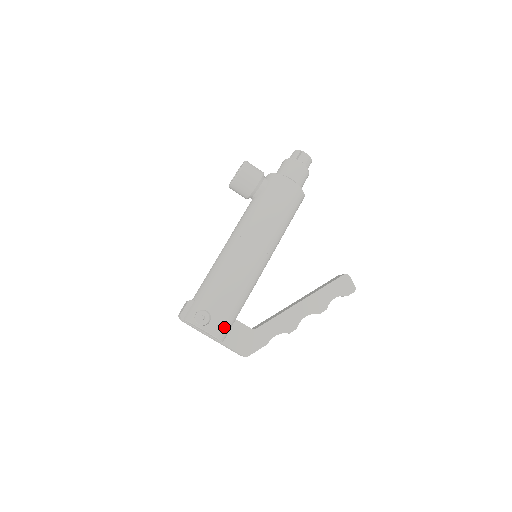
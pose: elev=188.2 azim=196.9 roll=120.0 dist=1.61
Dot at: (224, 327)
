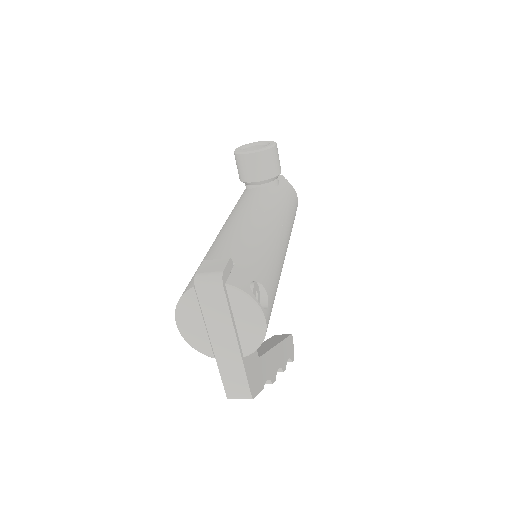
Dot at: occluded
